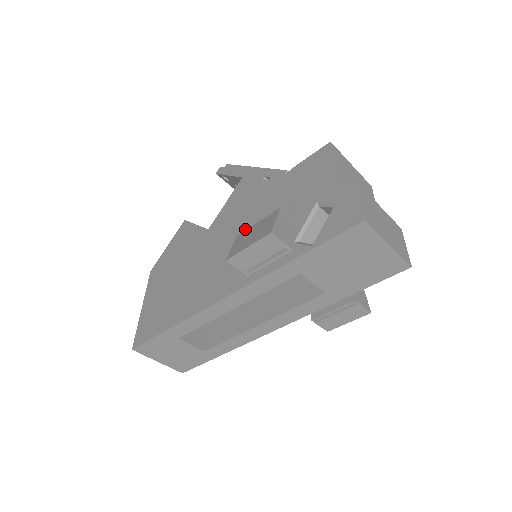
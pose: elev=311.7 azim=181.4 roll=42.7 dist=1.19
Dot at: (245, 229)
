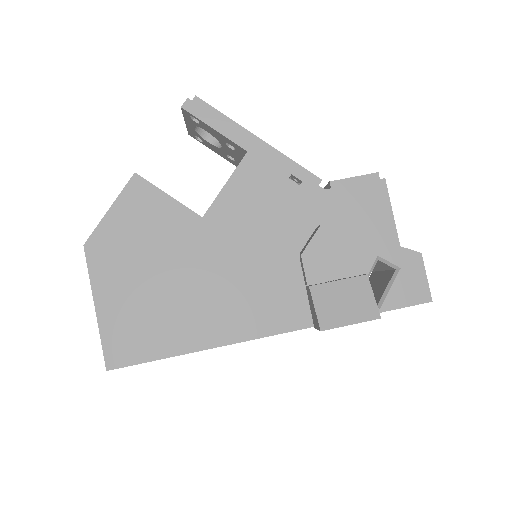
Dot at: (308, 272)
